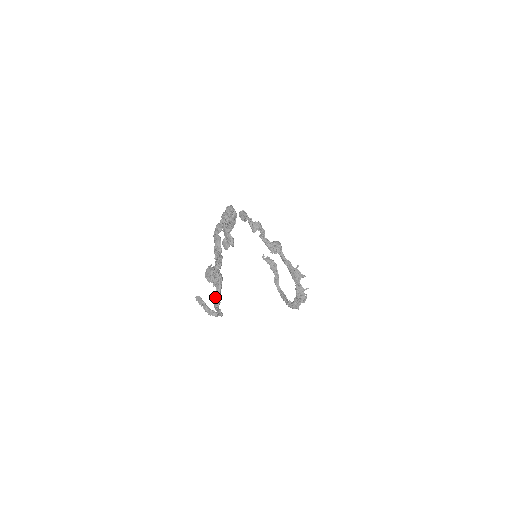
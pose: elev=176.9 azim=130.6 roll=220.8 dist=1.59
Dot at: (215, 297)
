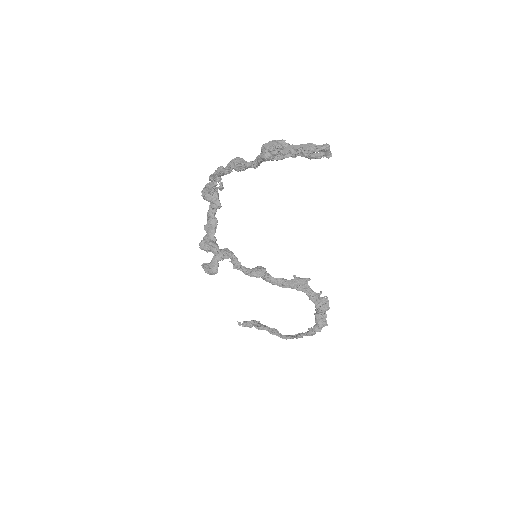
Dot at: occluded
